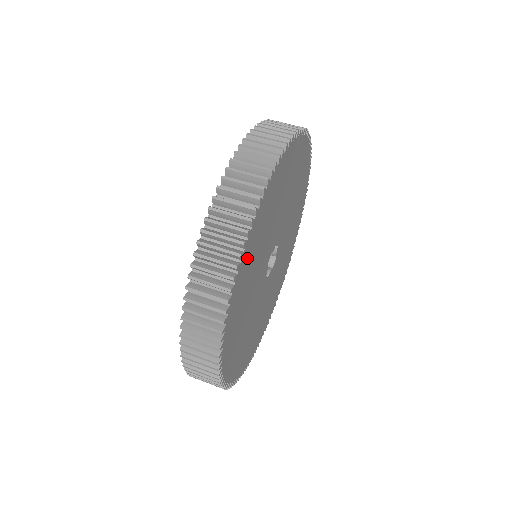
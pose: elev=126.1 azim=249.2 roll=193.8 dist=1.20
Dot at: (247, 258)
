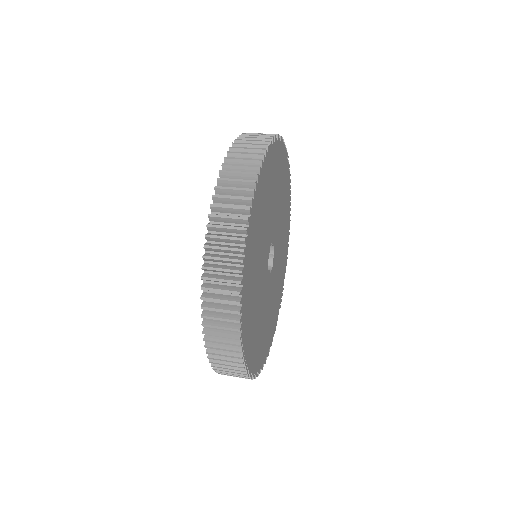
Dot at: (268, 169)
